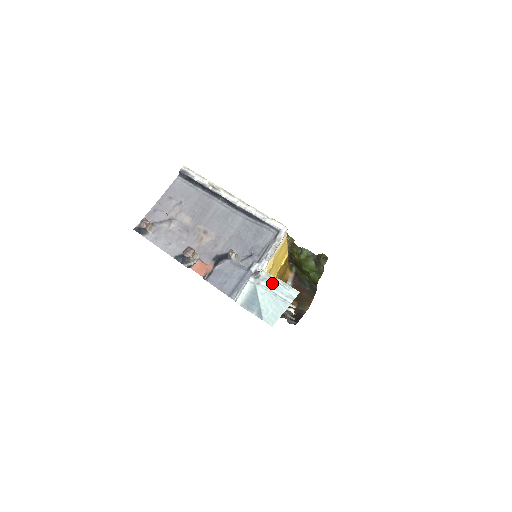
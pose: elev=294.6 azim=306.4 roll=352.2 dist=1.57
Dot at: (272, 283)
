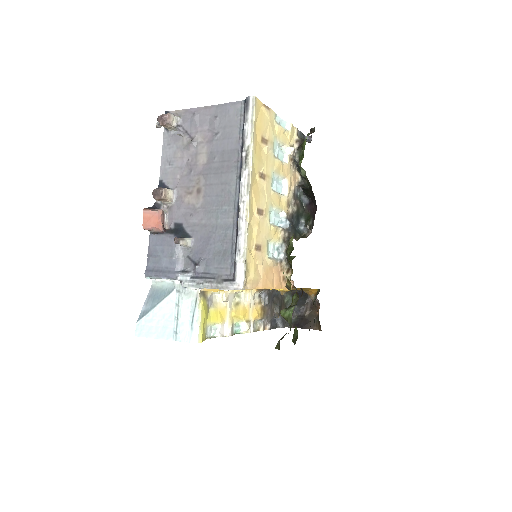
Dot at: (189, 306)
